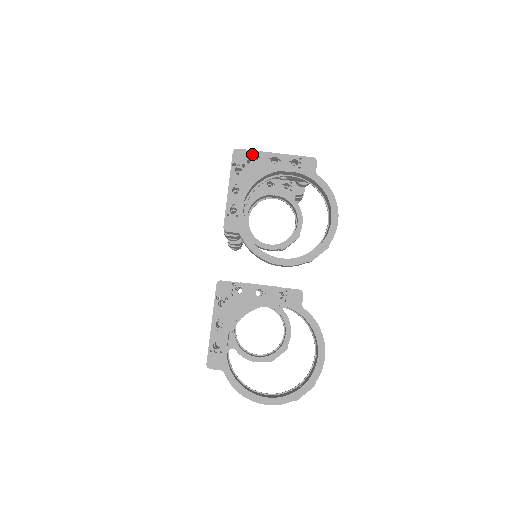
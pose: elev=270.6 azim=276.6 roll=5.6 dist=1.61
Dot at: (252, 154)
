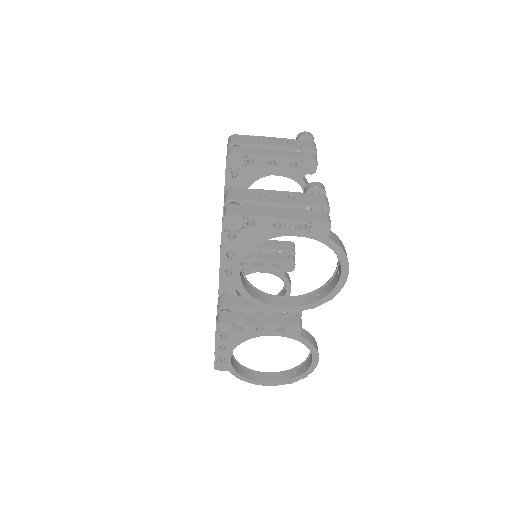
Dot at: occluded
